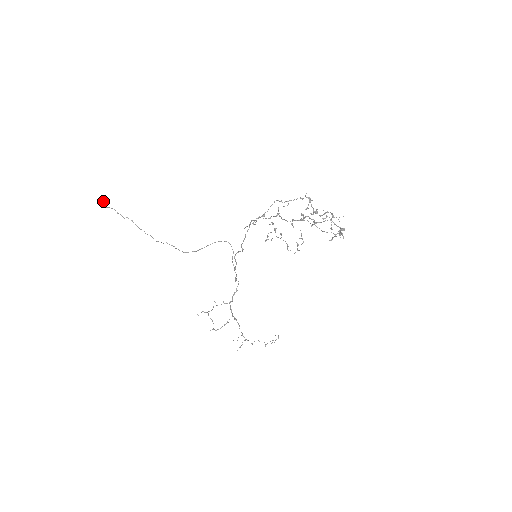
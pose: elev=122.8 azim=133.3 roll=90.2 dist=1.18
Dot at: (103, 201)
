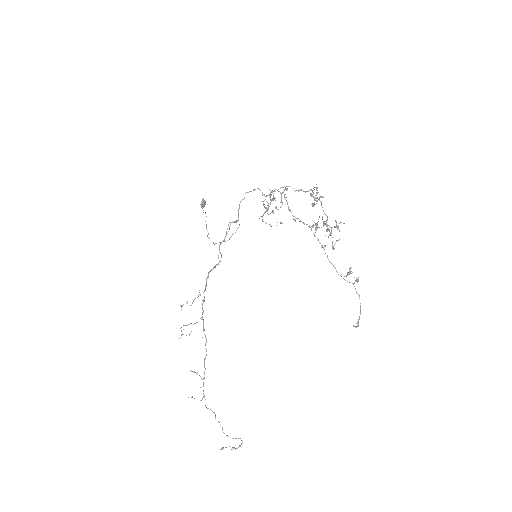
Dot at: (203, 199)
